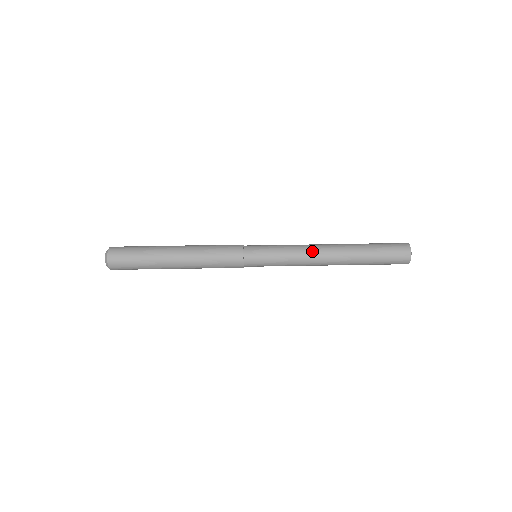
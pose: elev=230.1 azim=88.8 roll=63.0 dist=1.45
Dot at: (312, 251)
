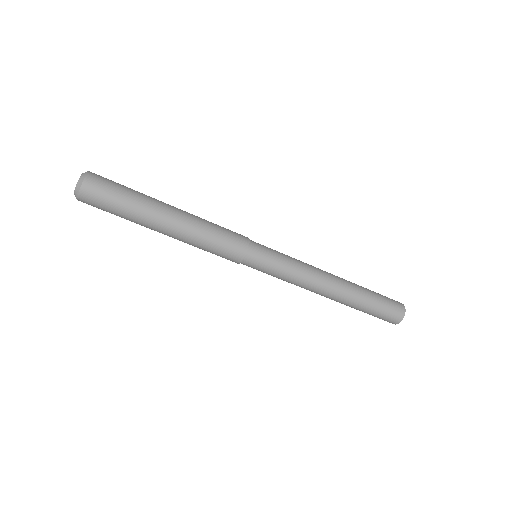
Dot at: (318, 276)
